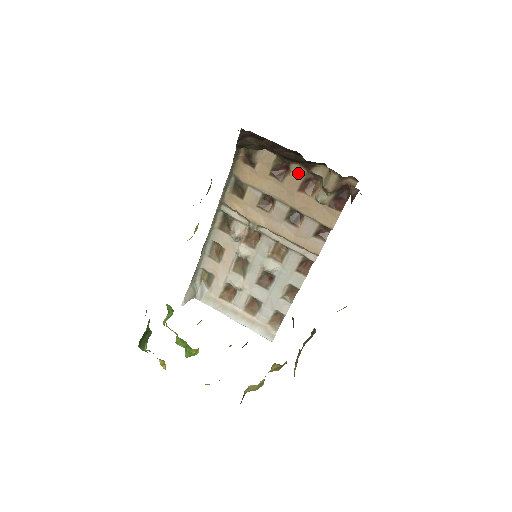
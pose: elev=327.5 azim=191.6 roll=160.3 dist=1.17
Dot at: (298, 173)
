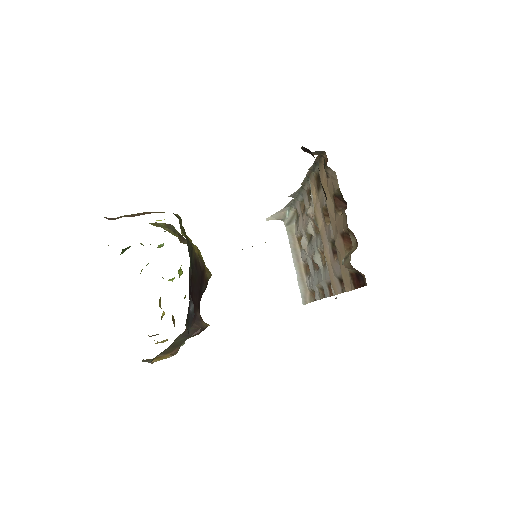
Dot at: (344, 221)
